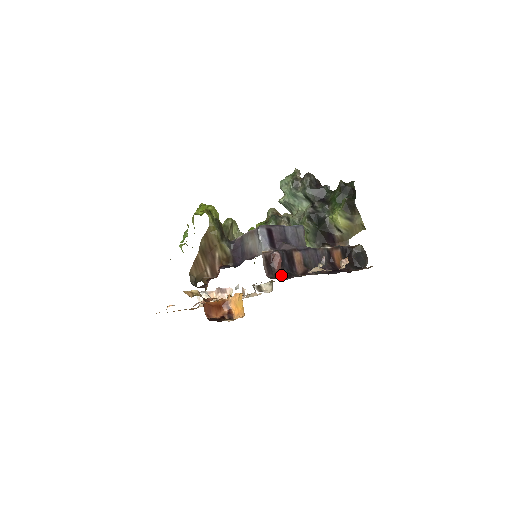
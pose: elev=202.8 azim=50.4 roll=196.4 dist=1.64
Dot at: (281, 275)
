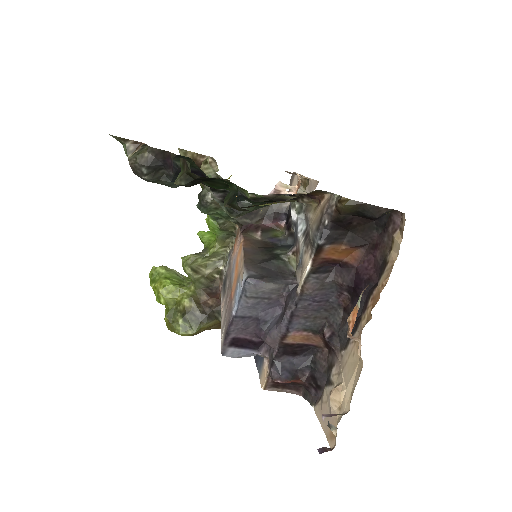
Dot at: (309, 390)
